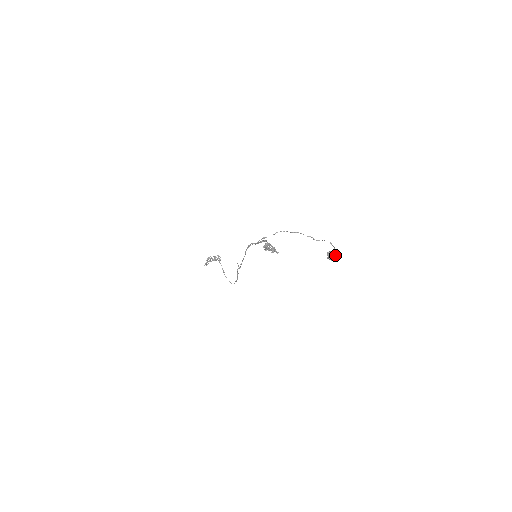
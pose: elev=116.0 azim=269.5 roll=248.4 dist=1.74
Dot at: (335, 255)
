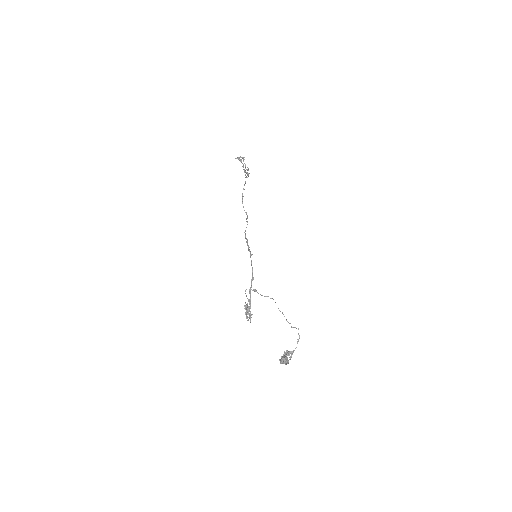
Dot at: occluded
